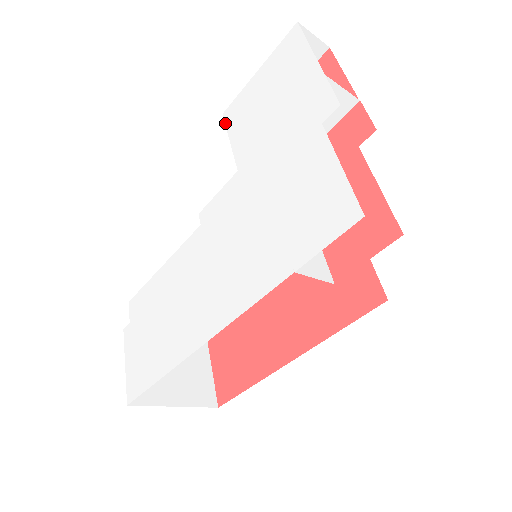
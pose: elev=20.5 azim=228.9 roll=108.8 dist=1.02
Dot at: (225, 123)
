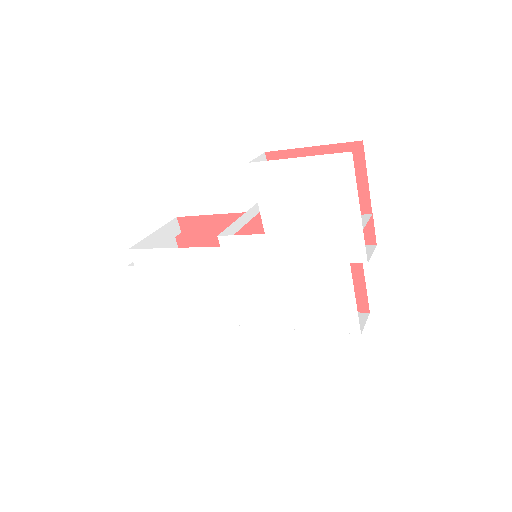
Dot at: (252, 177)
